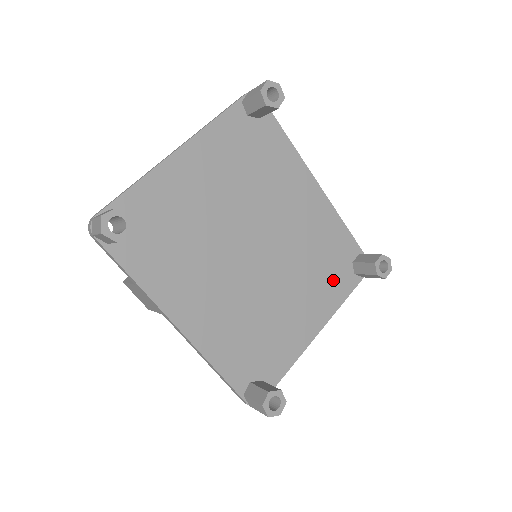
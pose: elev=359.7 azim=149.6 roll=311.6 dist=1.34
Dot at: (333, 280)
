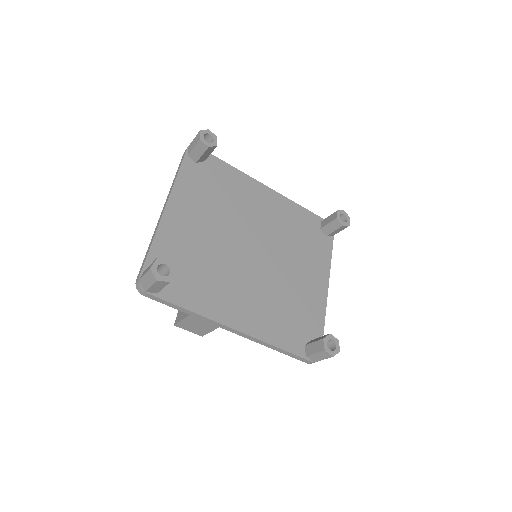
Dot at: (315, 247)
